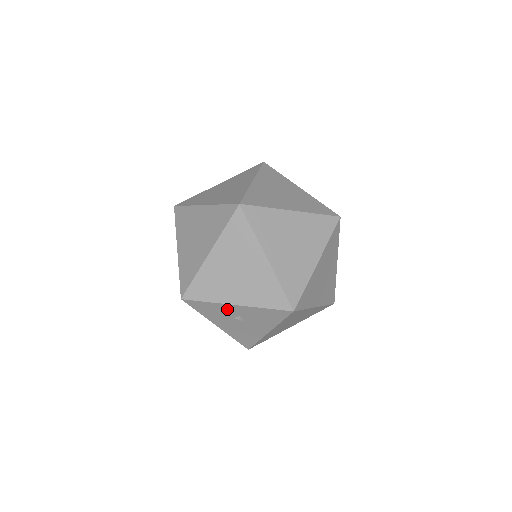
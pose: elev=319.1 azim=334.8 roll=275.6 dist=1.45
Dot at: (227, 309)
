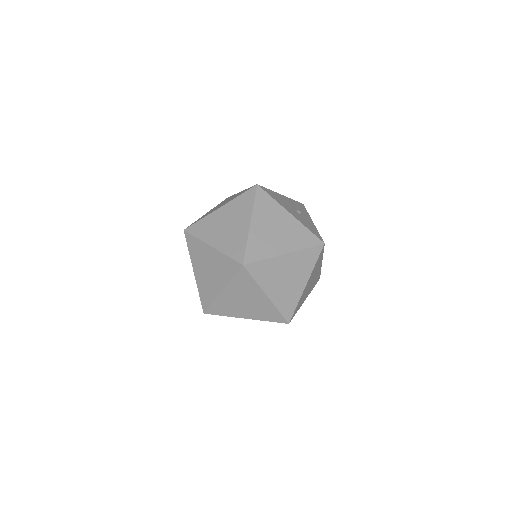
Dot at: occluded
